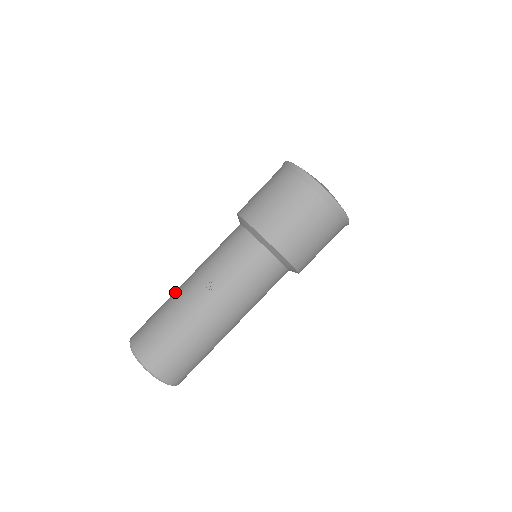
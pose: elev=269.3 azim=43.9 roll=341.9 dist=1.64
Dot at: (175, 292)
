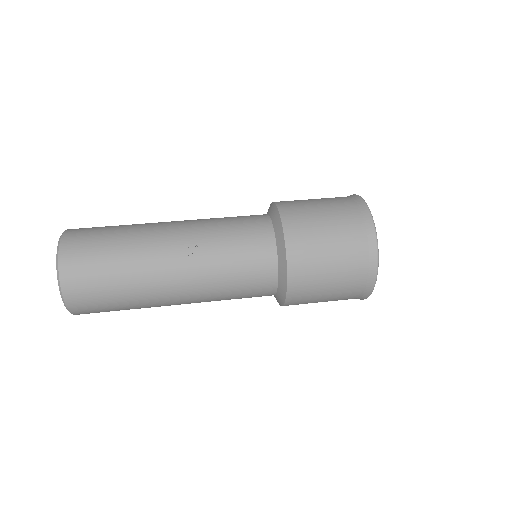
Dot at: (152, 224)
